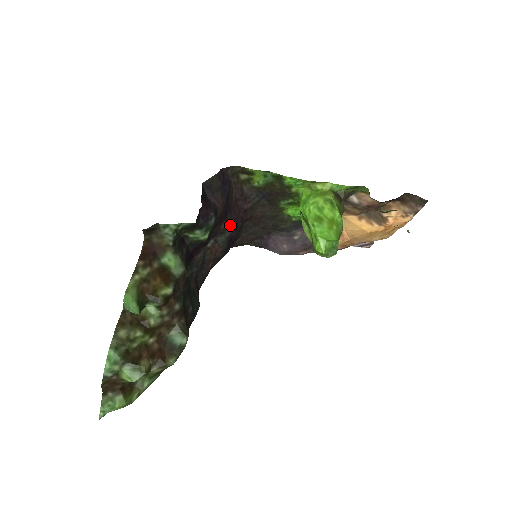
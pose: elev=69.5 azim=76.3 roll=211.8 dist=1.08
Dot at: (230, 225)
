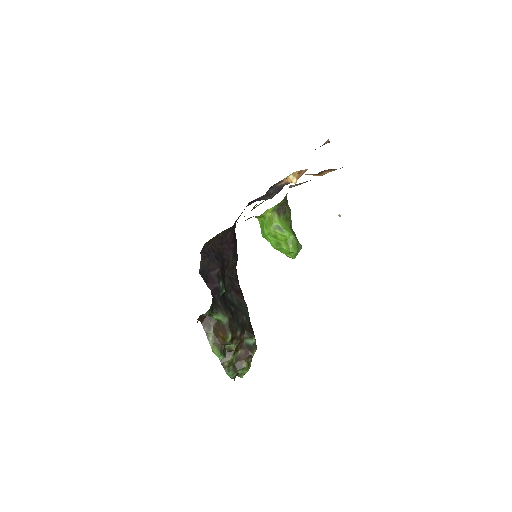
Dot at: (229, 257)
